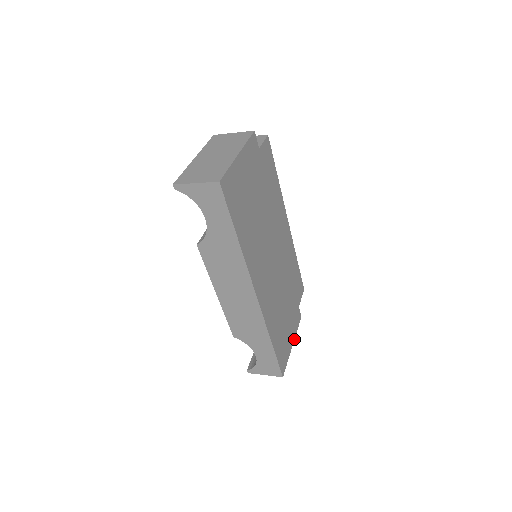
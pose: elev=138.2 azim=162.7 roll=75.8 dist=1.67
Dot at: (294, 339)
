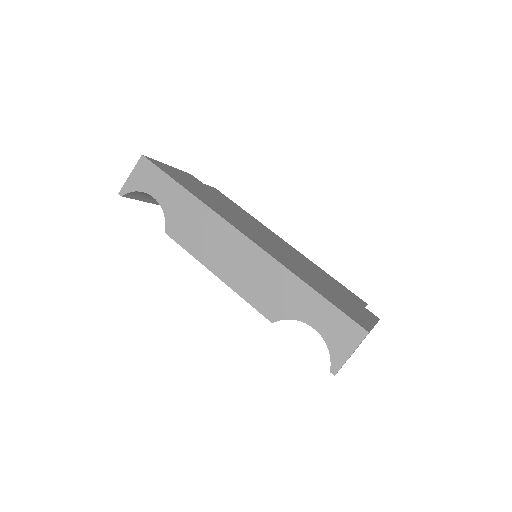
Dot at: occluded
